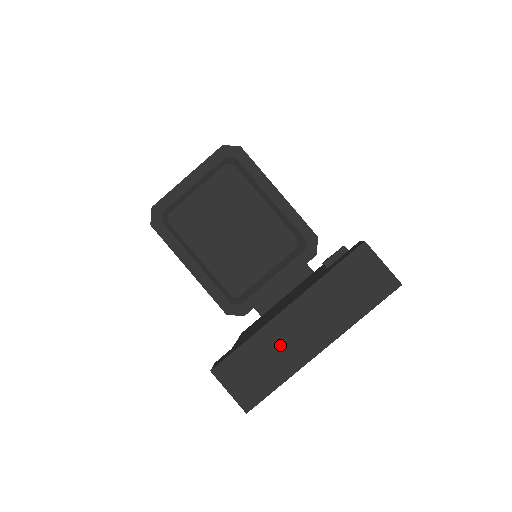
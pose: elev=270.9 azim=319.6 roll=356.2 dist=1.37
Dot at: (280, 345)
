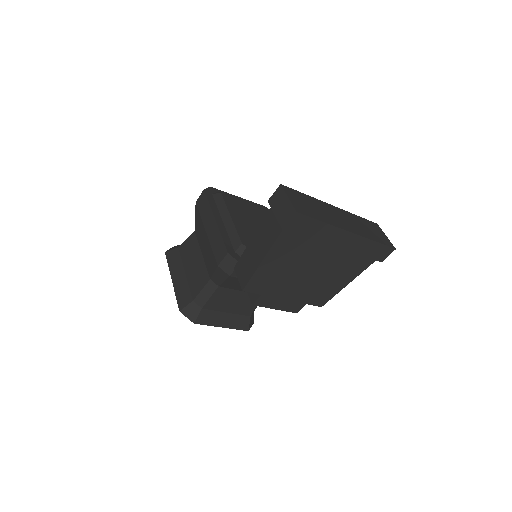
Dot at: (326, 211)
